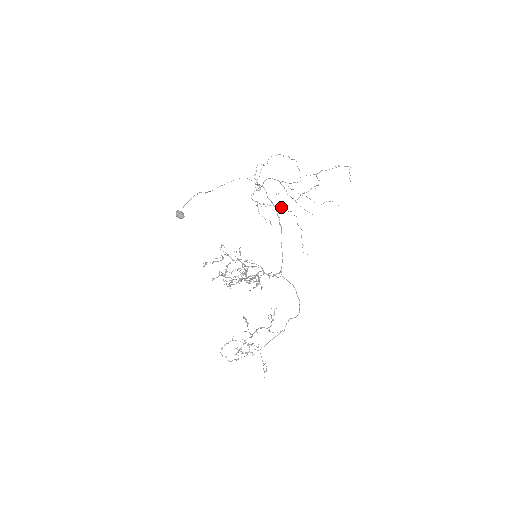
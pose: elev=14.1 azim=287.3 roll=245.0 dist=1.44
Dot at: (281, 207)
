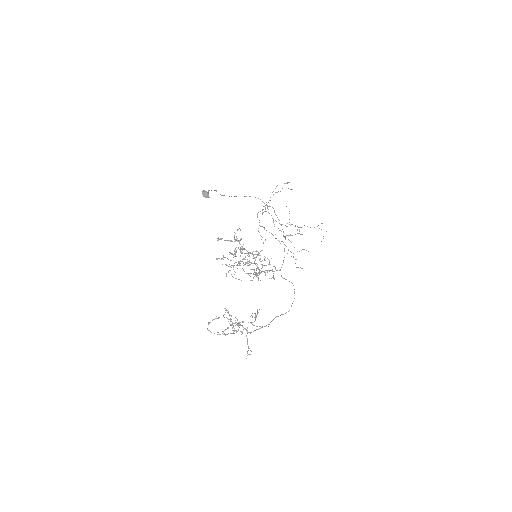
Dot at: (273, 235)
